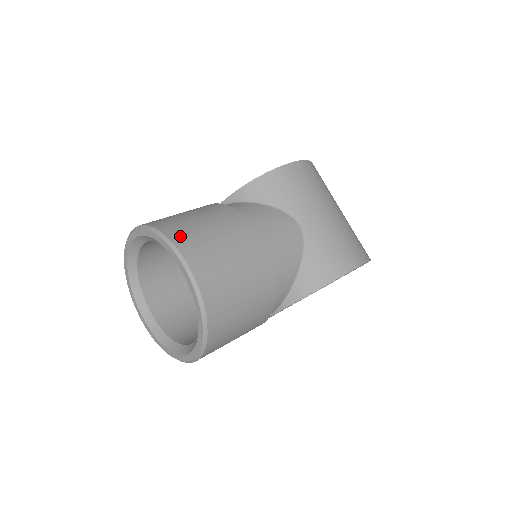
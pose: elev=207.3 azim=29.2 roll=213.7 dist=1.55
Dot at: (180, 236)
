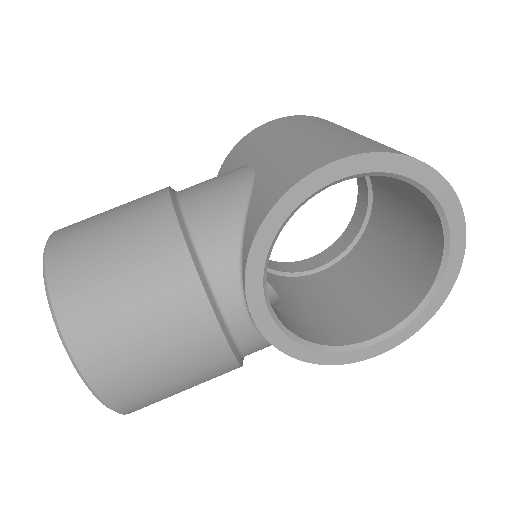
Dot at: occluded
